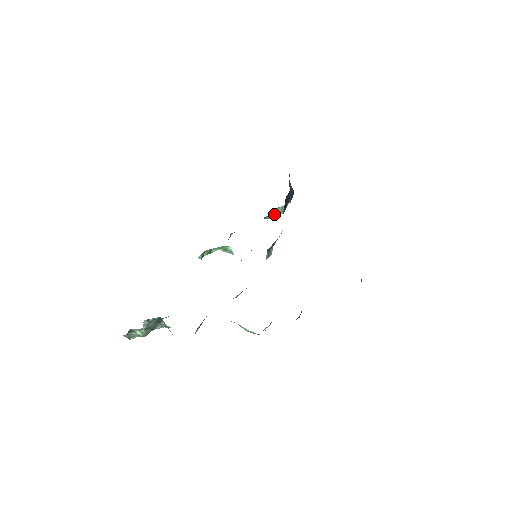
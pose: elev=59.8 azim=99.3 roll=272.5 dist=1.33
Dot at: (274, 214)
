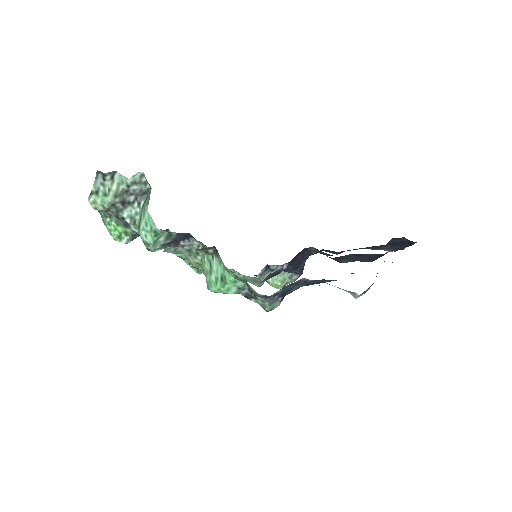
Dot at: (274, 278)
